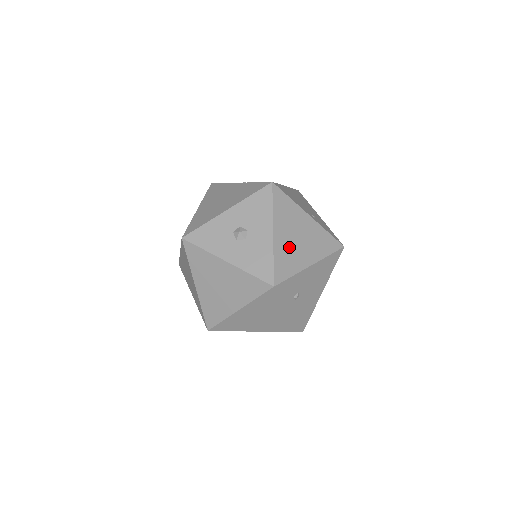
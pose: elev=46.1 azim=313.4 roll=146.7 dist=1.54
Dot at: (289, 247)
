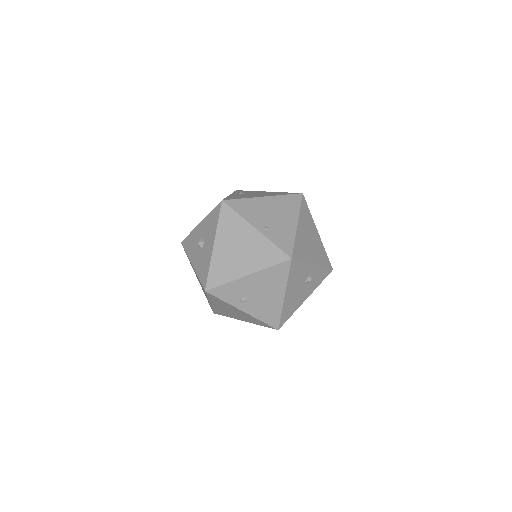
Dot at: (227, 258)
